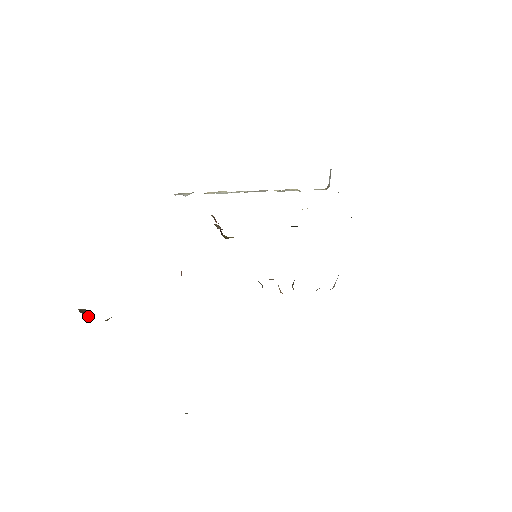
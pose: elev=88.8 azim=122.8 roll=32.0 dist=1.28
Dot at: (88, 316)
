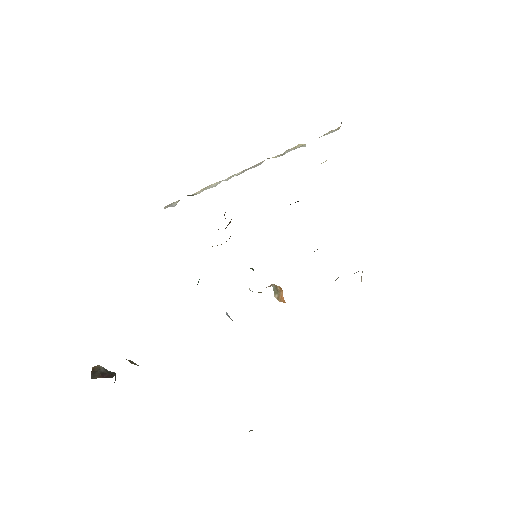
Dot at: (94, 377)
